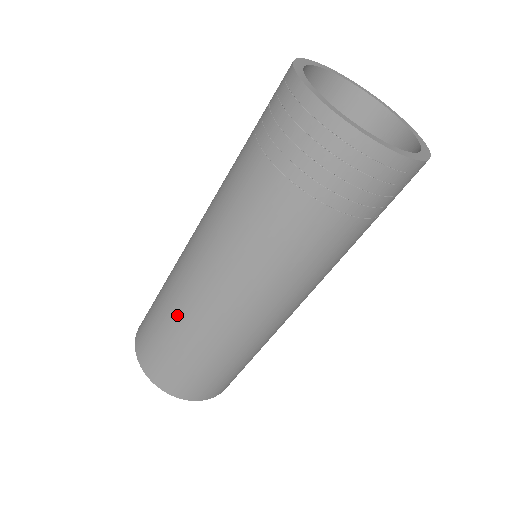
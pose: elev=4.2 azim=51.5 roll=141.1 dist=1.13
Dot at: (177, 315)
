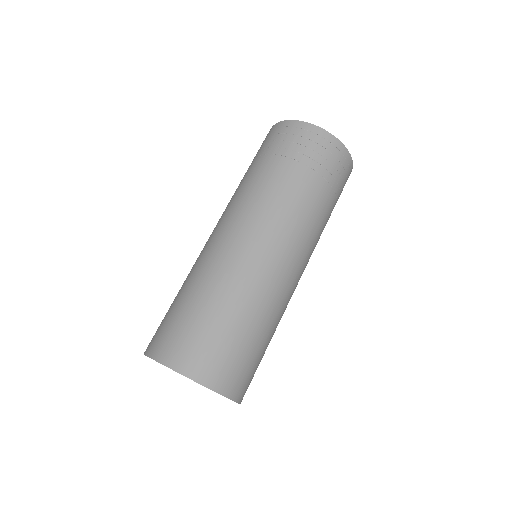
Dot at: (195, 279)
